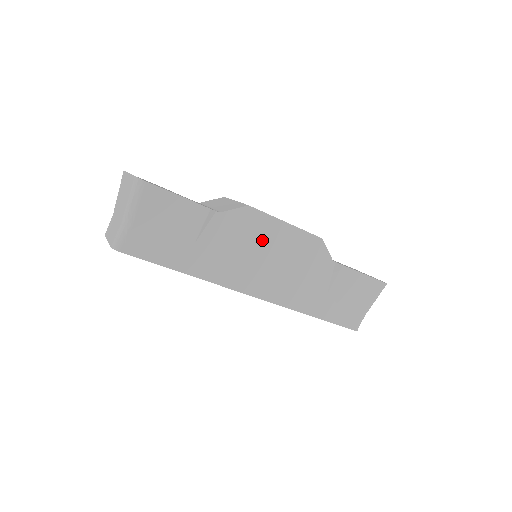
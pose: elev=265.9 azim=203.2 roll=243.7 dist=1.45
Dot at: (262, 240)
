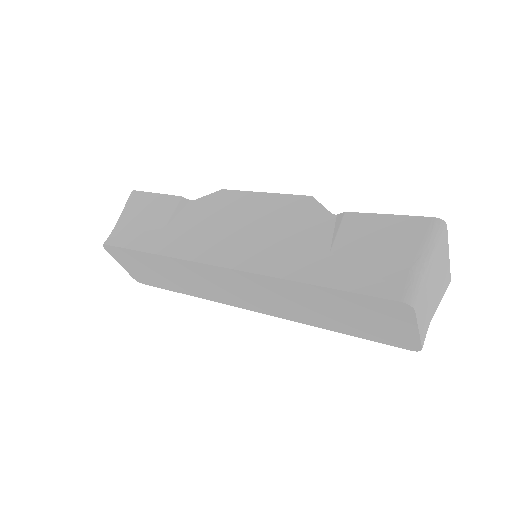
Dot at: (234, 212)
